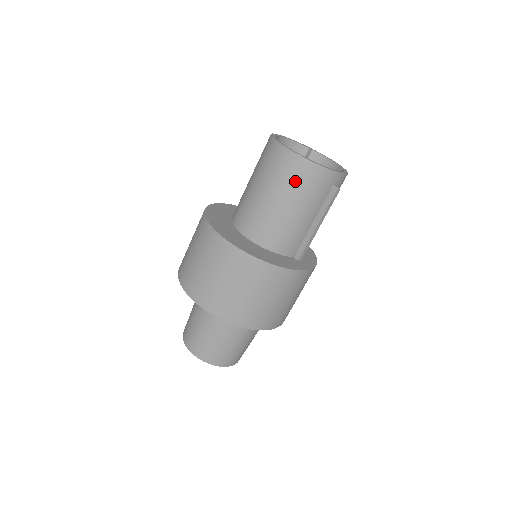
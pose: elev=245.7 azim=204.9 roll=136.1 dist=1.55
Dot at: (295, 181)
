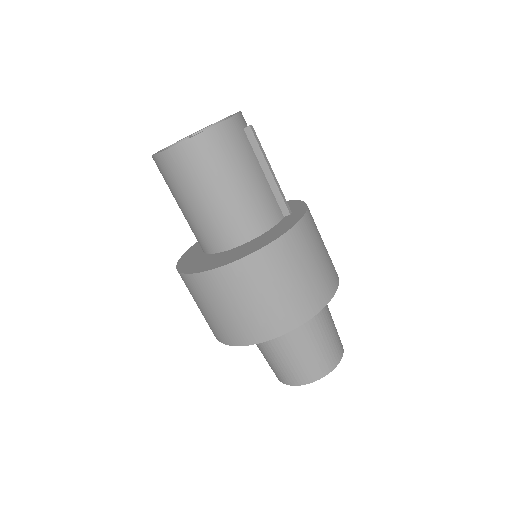
Dot at: (216, 159)
